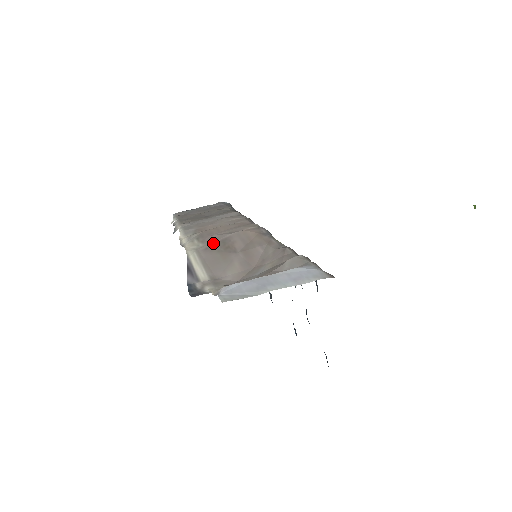
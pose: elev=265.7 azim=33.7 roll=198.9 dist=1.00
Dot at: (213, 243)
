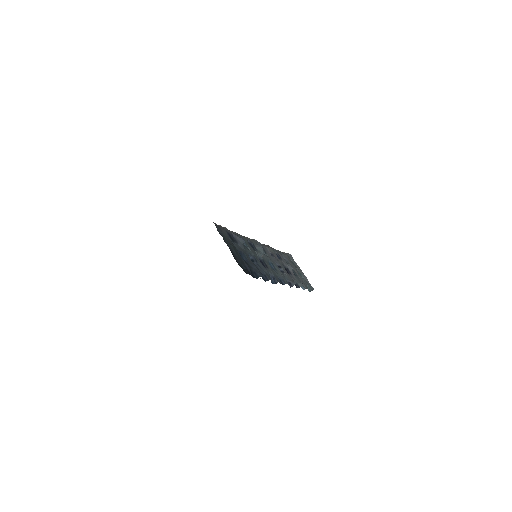
Dot at: occluded
